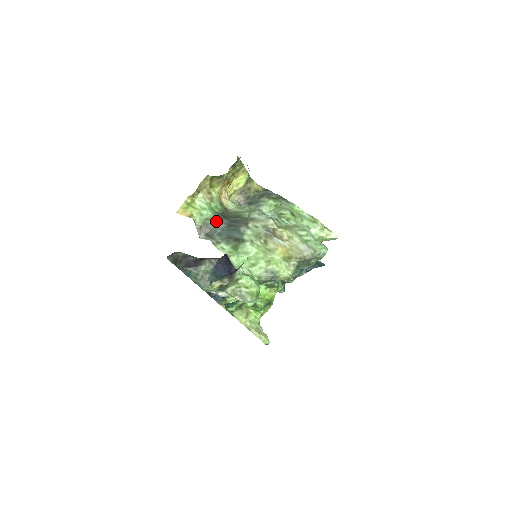
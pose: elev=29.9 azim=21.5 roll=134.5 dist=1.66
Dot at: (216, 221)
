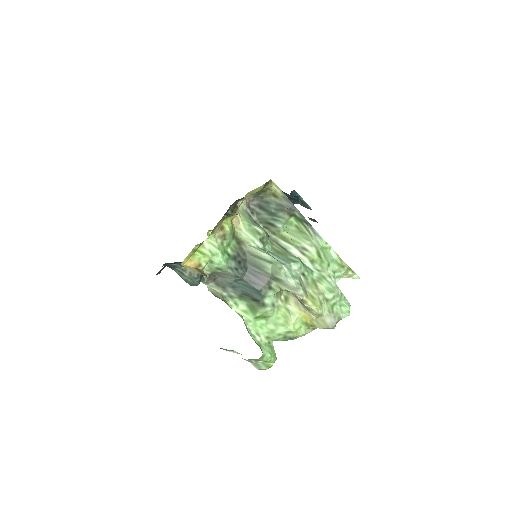
Dot at: (231, 273)
